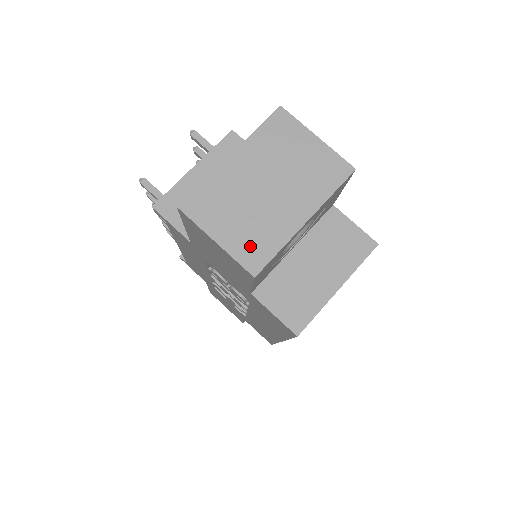
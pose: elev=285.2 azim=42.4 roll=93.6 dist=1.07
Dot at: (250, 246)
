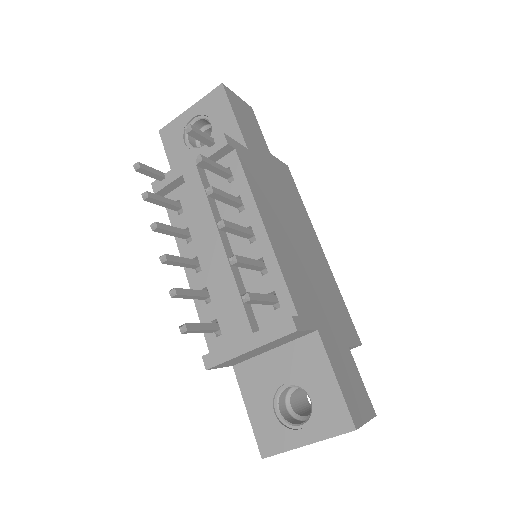
Dot at: occluded
